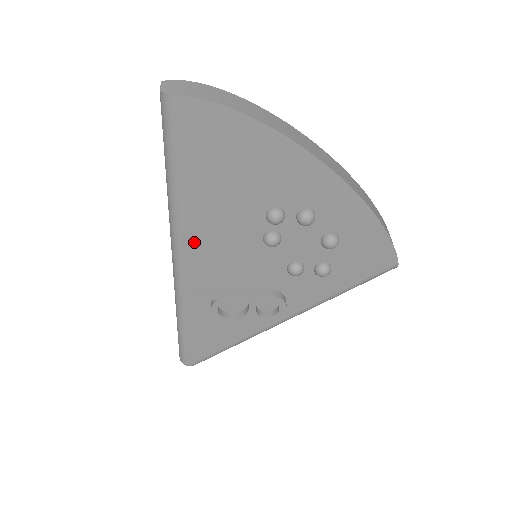
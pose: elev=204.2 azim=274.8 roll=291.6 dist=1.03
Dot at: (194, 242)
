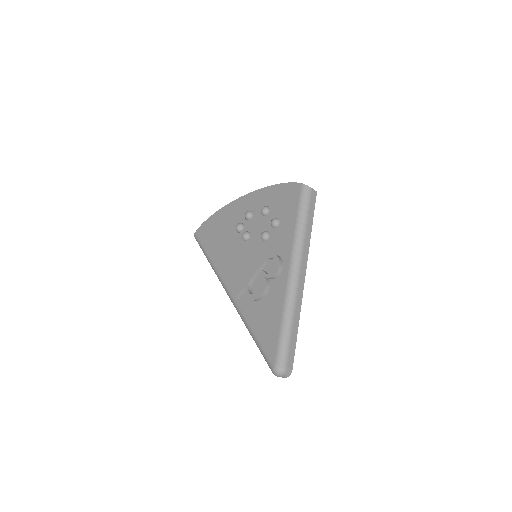
Dot at: (224, 271)
